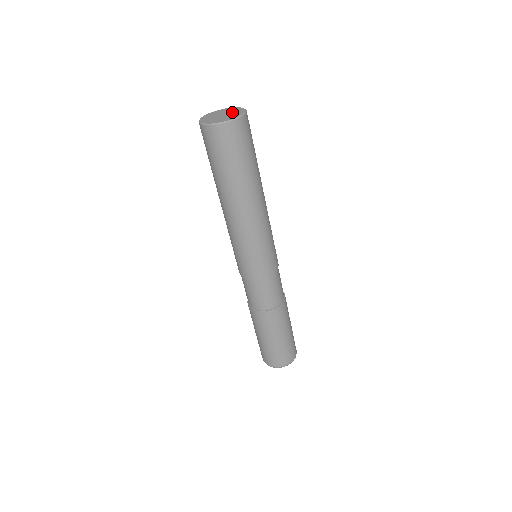
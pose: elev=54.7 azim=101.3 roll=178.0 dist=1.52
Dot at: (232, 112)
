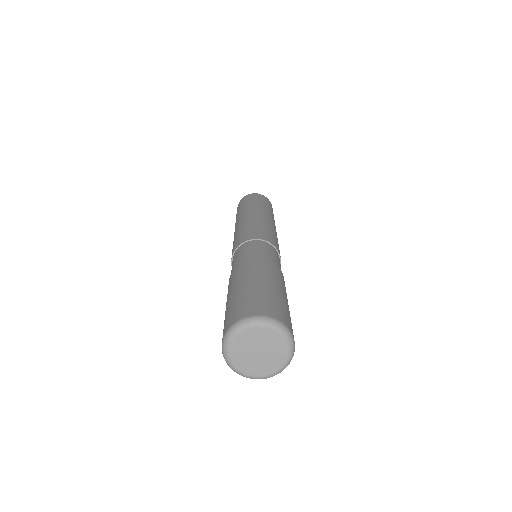
Dot at: occluded
